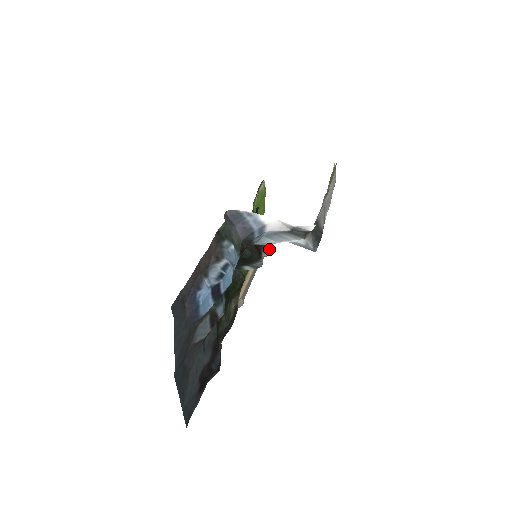
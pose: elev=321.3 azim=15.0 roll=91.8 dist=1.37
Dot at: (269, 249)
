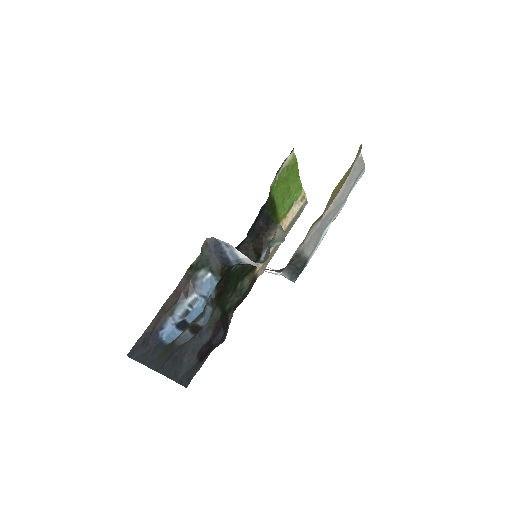
Dot at: (279, 240)
